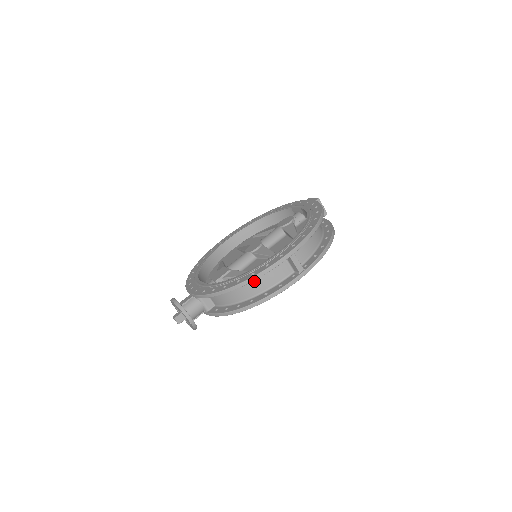
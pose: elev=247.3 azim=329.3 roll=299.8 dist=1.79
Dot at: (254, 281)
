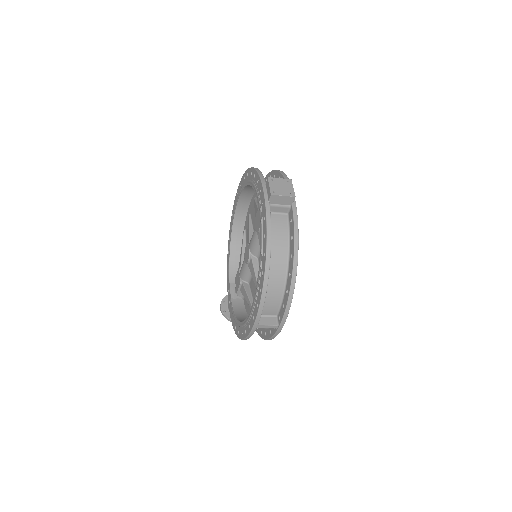
Dot at: occluded
